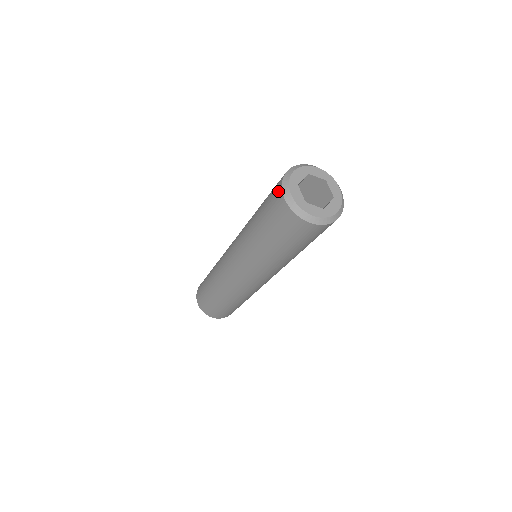
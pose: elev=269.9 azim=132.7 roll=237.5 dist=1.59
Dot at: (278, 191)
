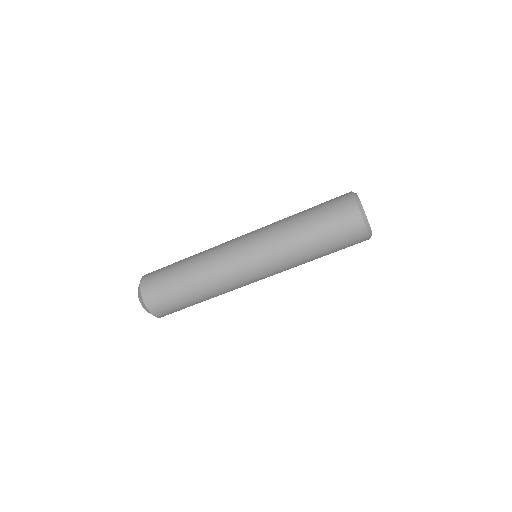
Dot at: (350, 202)
